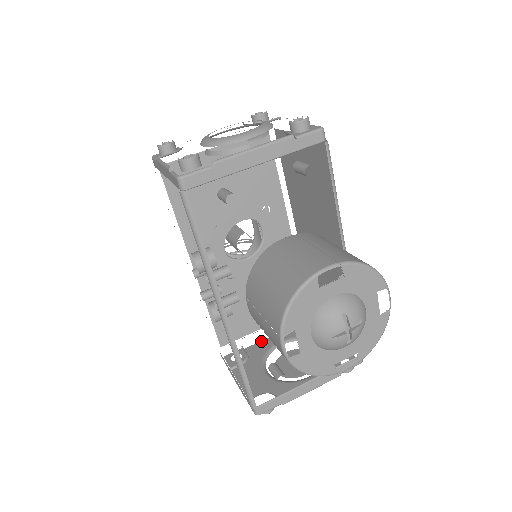
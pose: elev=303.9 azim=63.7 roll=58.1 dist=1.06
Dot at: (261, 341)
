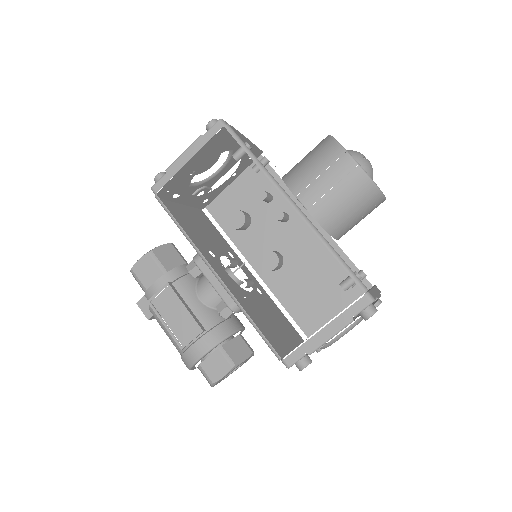
Dot at: occluded
